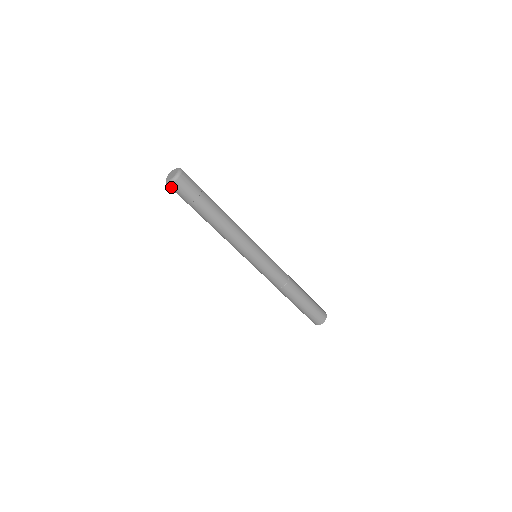
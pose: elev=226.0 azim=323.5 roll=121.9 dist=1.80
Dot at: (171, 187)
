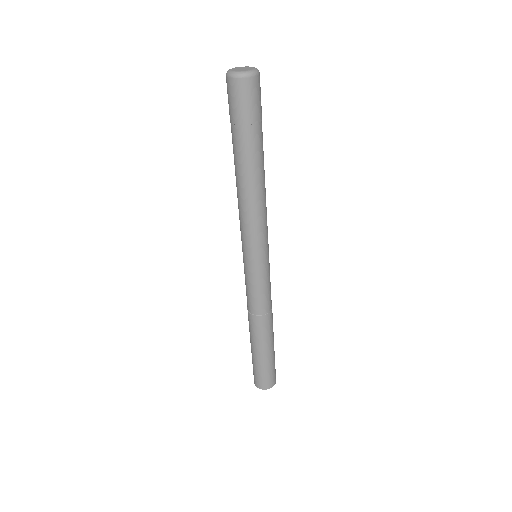
Dot at: (237, 84)
